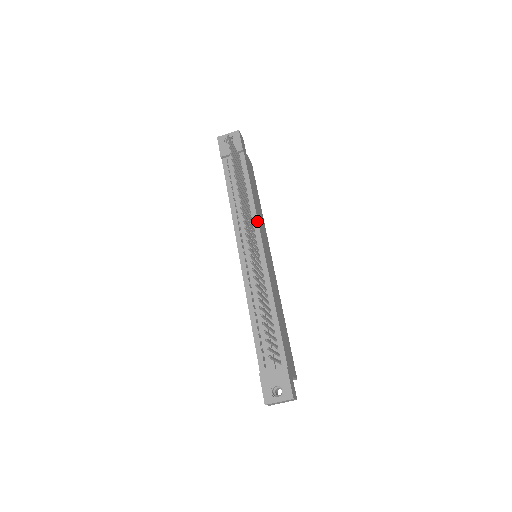
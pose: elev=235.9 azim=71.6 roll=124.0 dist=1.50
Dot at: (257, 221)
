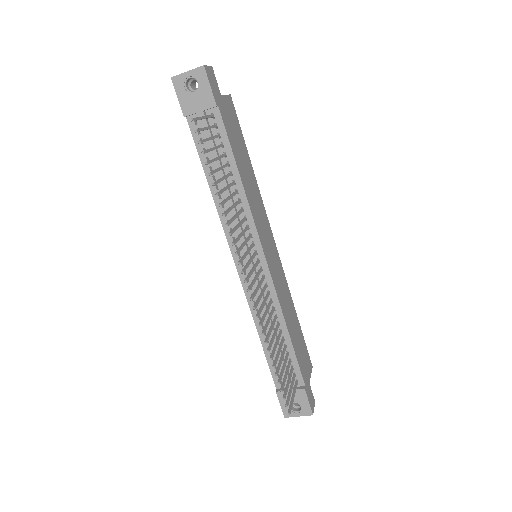
Dot at: (253, 222)
